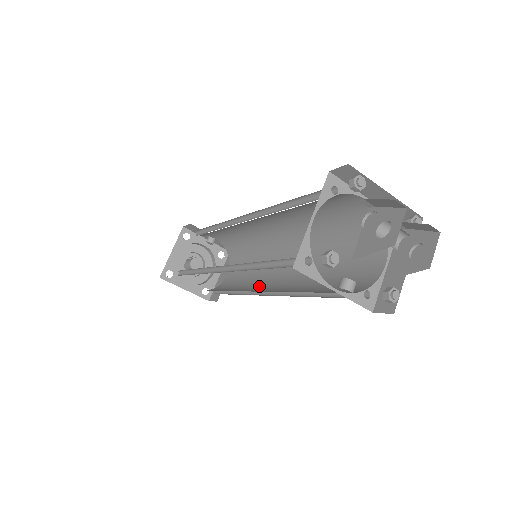
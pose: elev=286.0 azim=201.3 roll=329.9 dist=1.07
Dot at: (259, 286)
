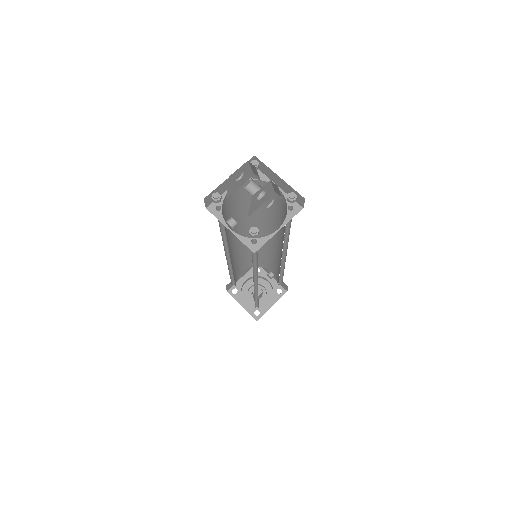
Dot at: occluded
